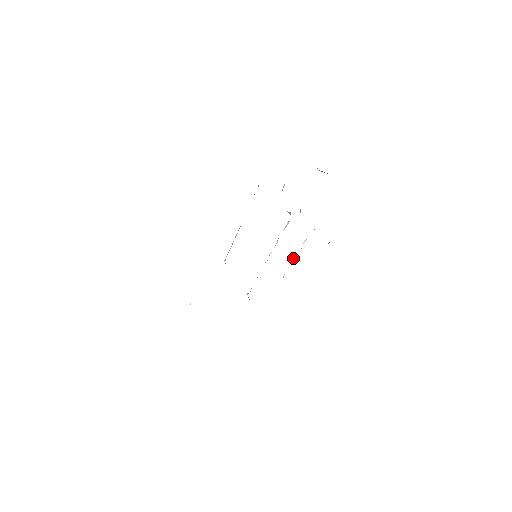
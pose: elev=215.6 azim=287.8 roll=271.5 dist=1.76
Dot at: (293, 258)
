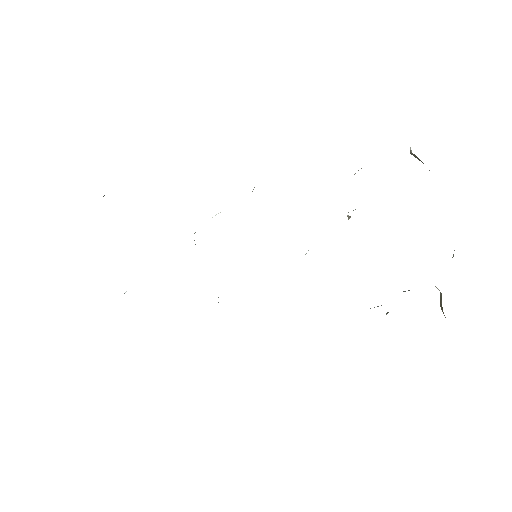
Dot at: occluded
